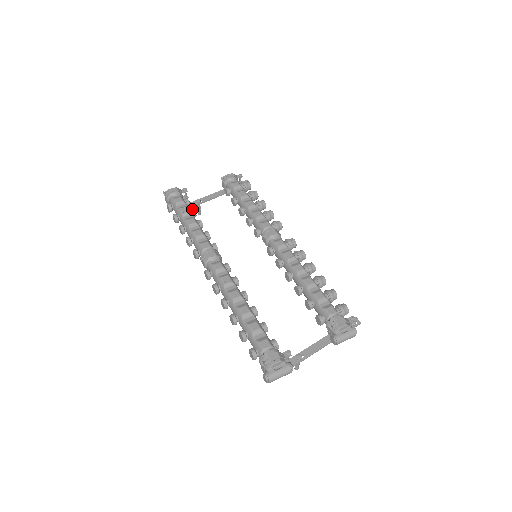
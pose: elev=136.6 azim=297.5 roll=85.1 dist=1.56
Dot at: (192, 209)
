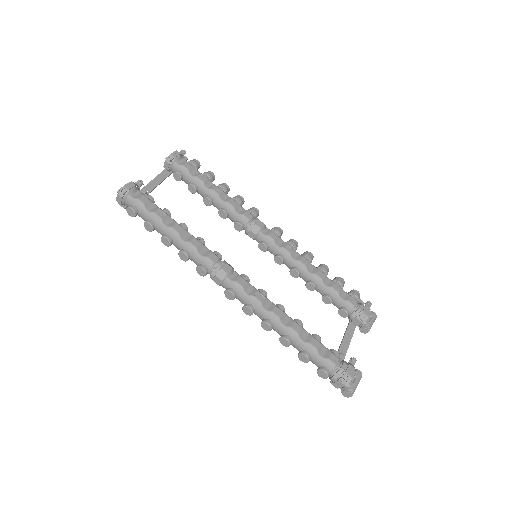
Dot at: (165, 210)
